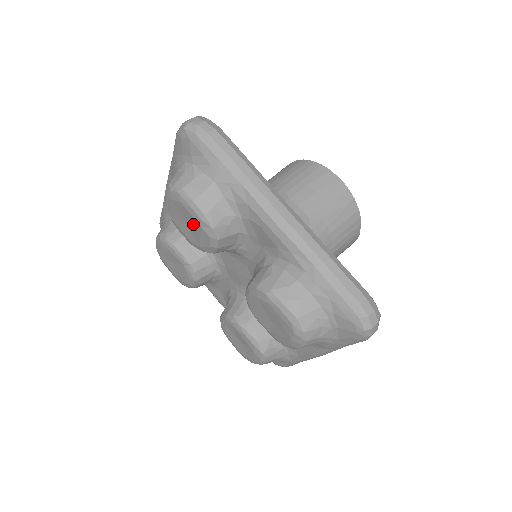
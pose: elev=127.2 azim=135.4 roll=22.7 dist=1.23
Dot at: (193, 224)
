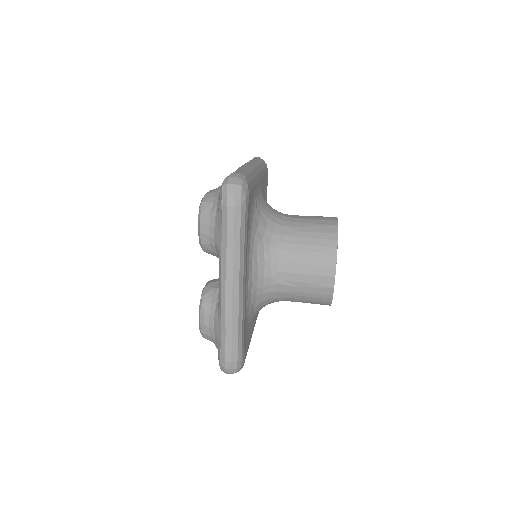
Dot at: occluded
